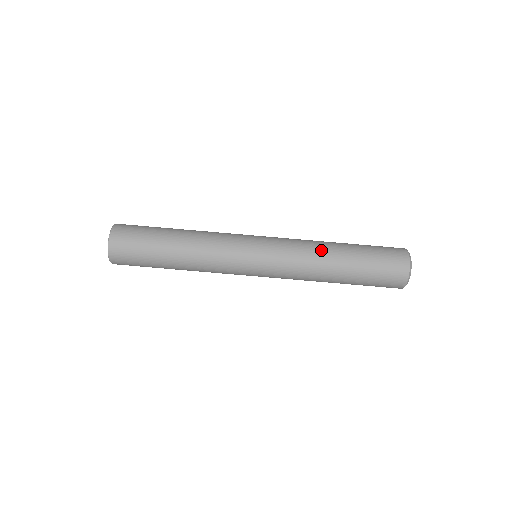
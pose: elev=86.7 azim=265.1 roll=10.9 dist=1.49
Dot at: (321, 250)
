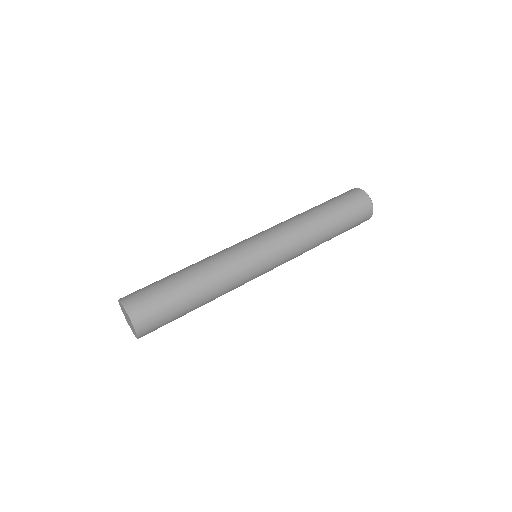
Dot at: (296, 216)
